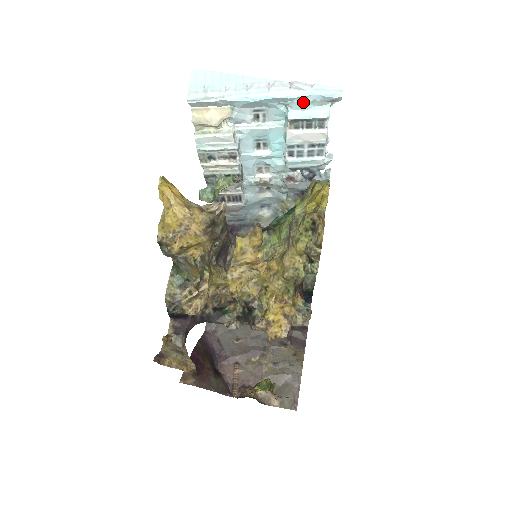
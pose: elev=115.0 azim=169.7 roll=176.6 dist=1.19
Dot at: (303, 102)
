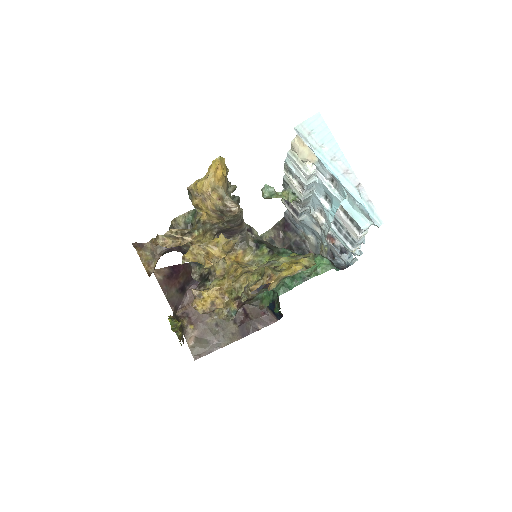
Dot at: (356, 203)
